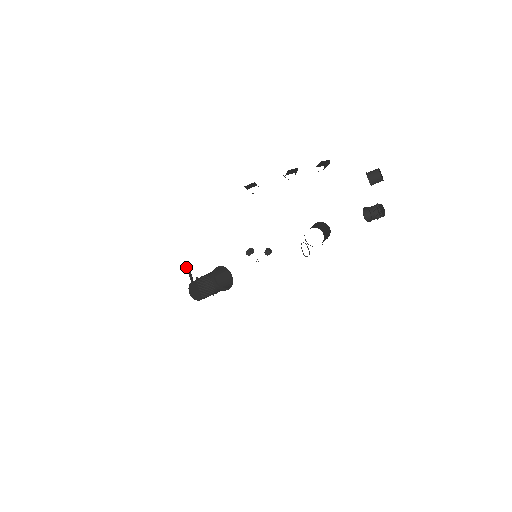
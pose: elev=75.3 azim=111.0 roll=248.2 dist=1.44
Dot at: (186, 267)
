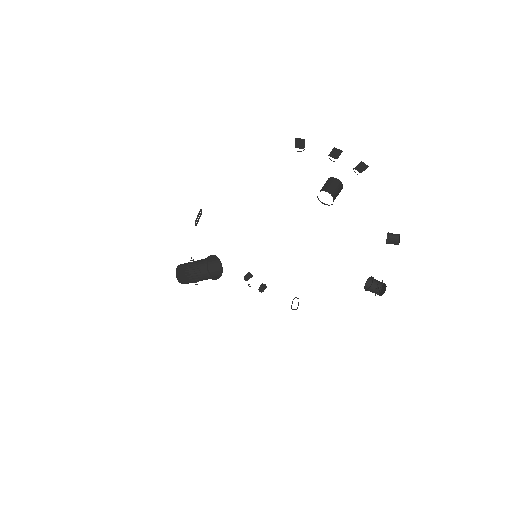
Dot at: (200, 211)
